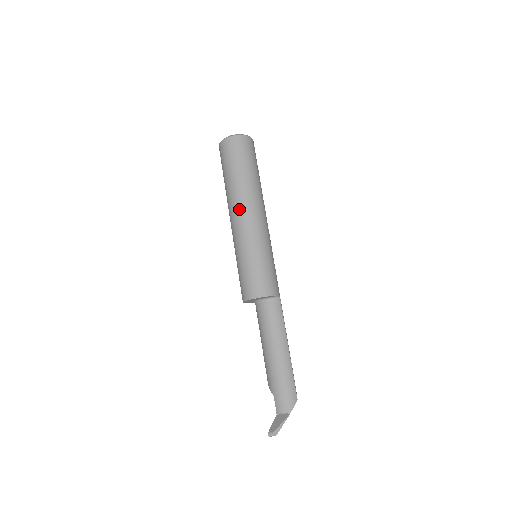
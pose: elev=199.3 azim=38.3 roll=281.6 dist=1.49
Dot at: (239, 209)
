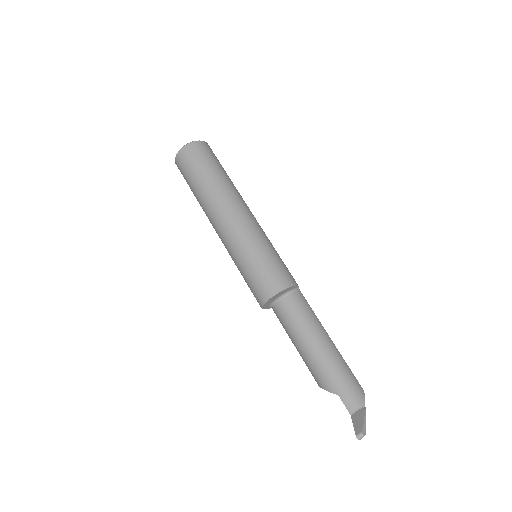
Dot at: (227, 207)
